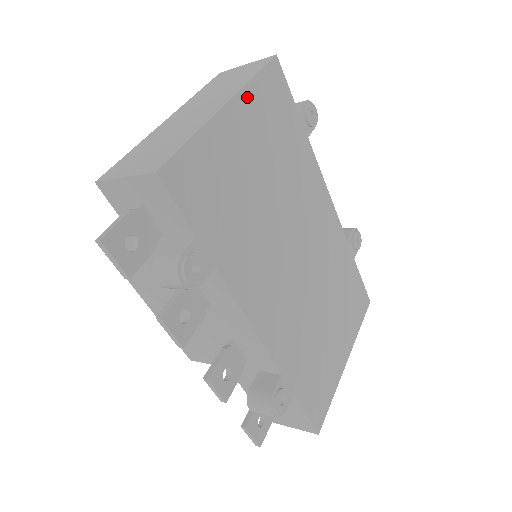
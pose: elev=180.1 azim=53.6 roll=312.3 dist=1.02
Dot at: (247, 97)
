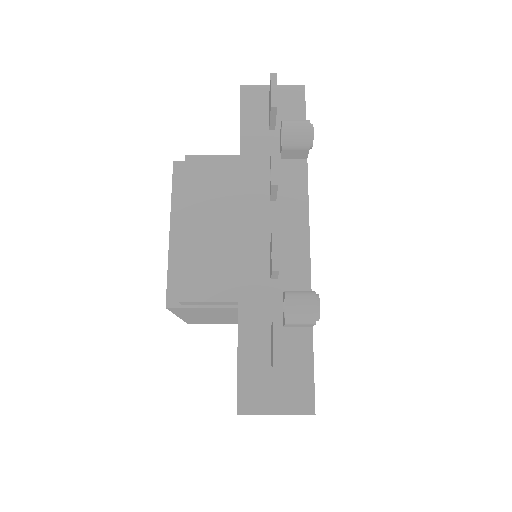
Dot at: occluded
